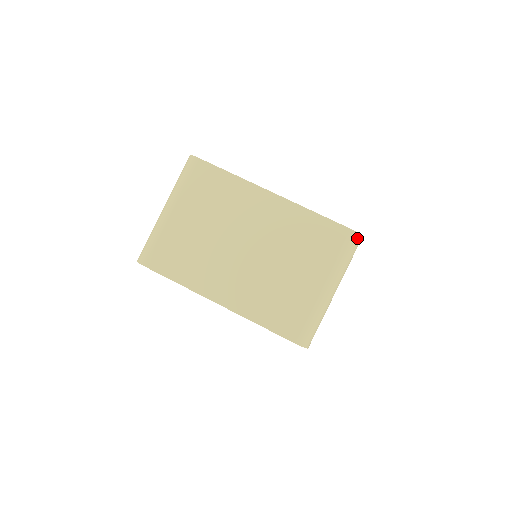
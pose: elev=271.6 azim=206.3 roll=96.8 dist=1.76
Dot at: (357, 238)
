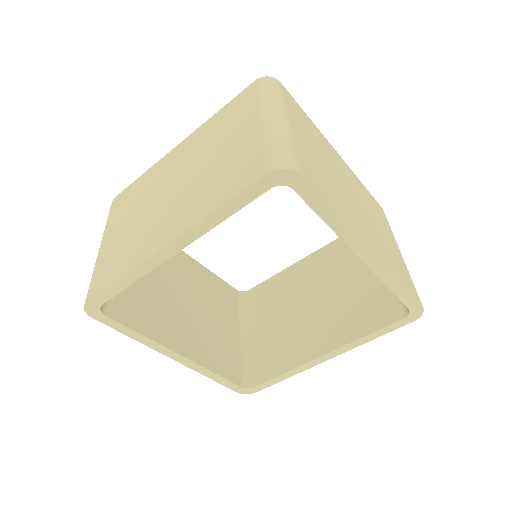
Dot at: occluded
